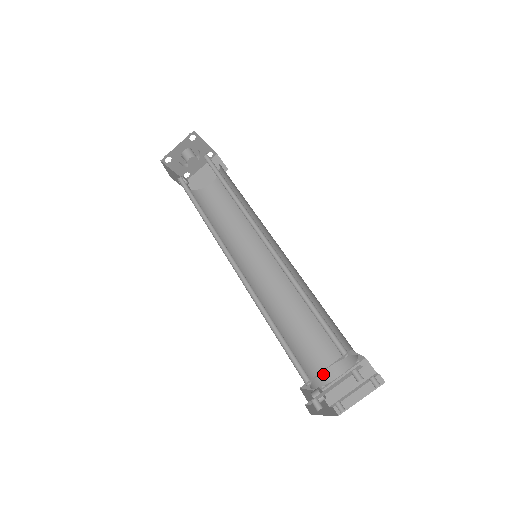
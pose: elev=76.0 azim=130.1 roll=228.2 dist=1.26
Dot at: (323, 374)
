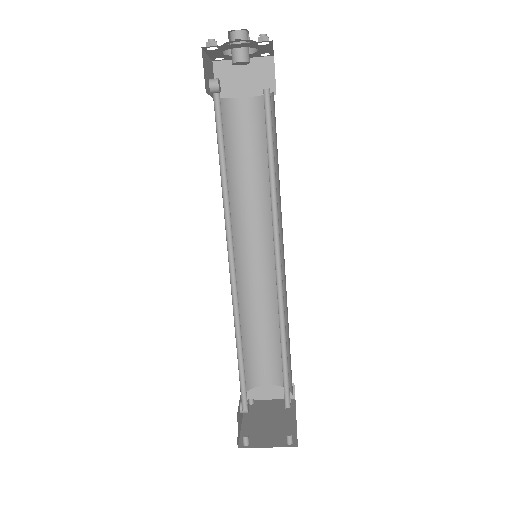
Dot at: (254, 379)
